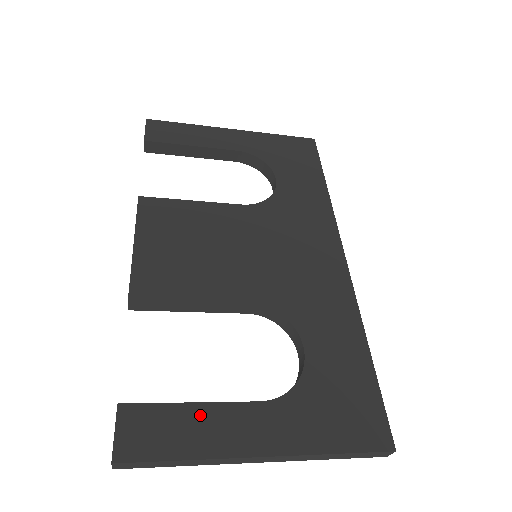
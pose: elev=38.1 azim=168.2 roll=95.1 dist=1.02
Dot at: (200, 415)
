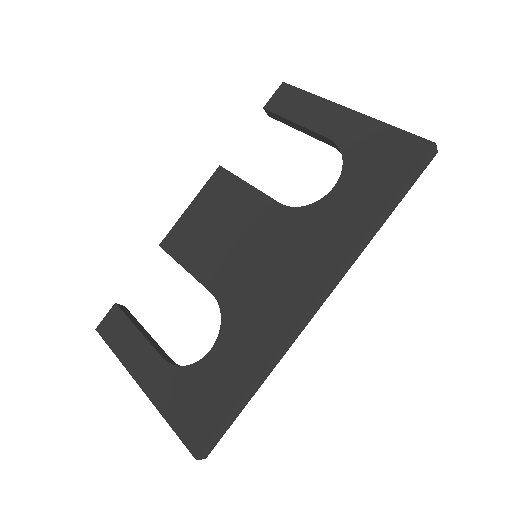
Dot at: (135, 338)
